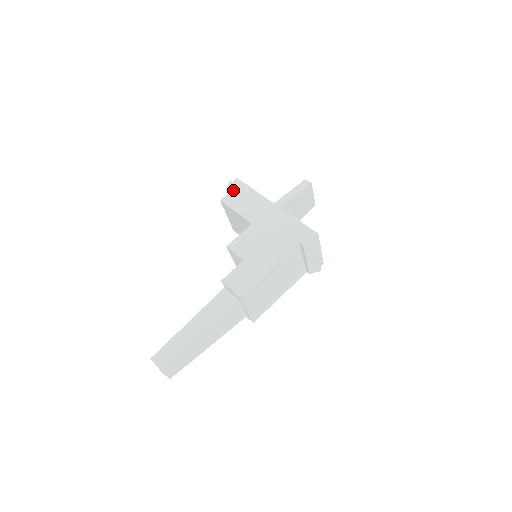
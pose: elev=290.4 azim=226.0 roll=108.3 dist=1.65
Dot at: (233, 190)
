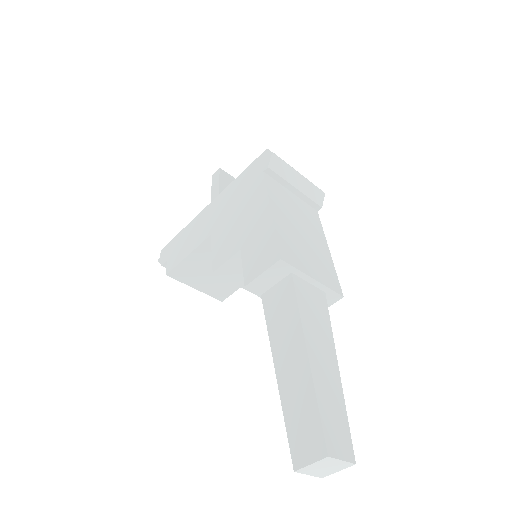
Dot at: (167, 256)
